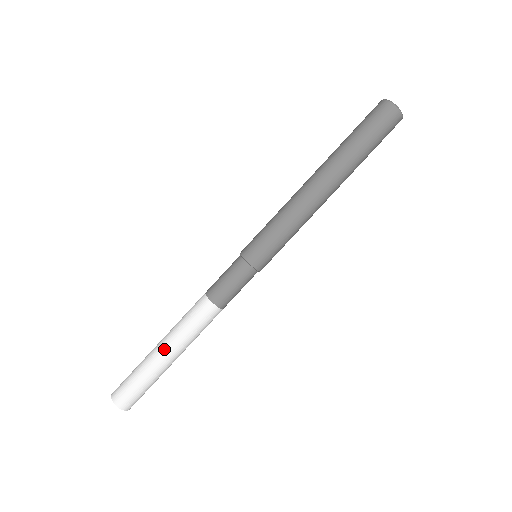
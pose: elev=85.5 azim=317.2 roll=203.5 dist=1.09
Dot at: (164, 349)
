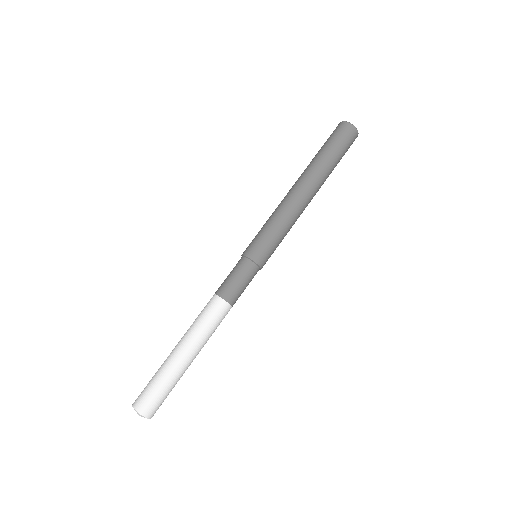
Dot at: (189, 354)
